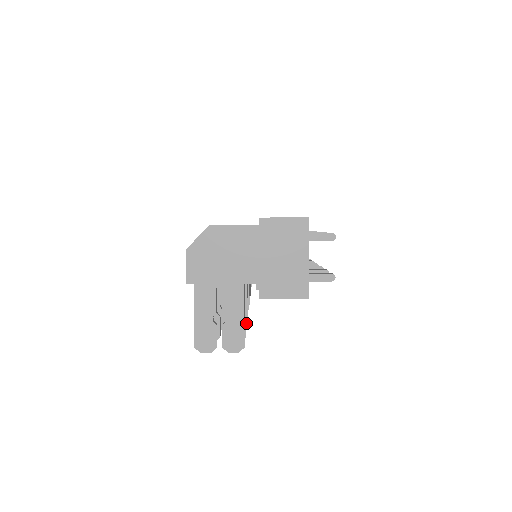
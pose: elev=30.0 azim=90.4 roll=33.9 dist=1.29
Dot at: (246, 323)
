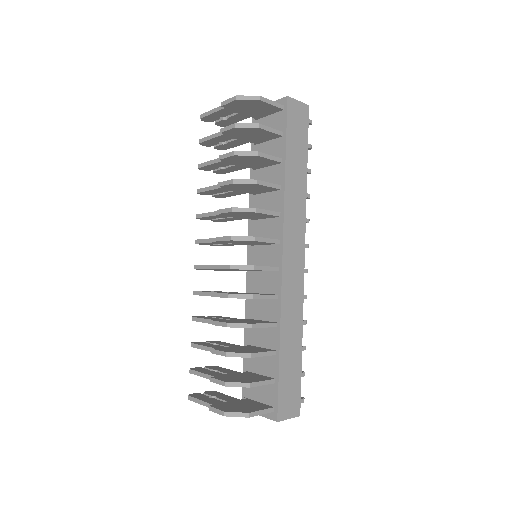
Dot at: occluded
